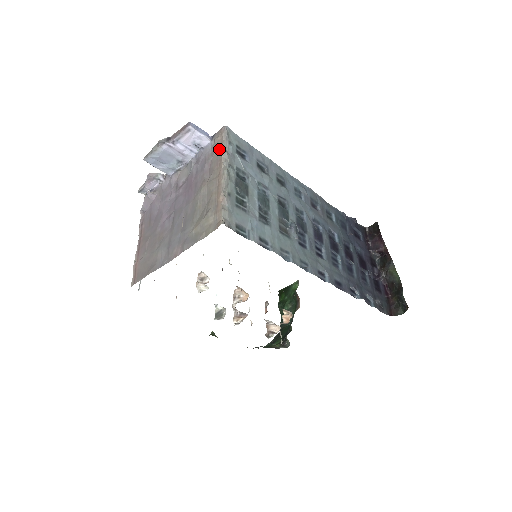
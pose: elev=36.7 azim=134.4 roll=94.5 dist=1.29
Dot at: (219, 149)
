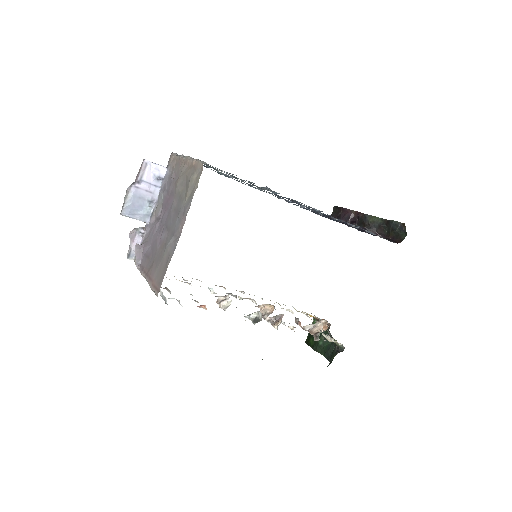
Dot at: (176, 161)
